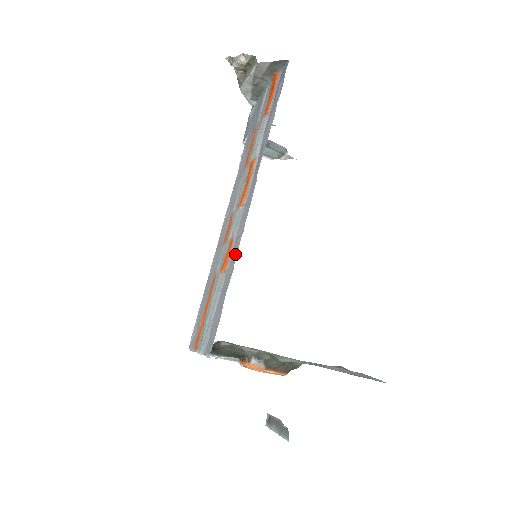
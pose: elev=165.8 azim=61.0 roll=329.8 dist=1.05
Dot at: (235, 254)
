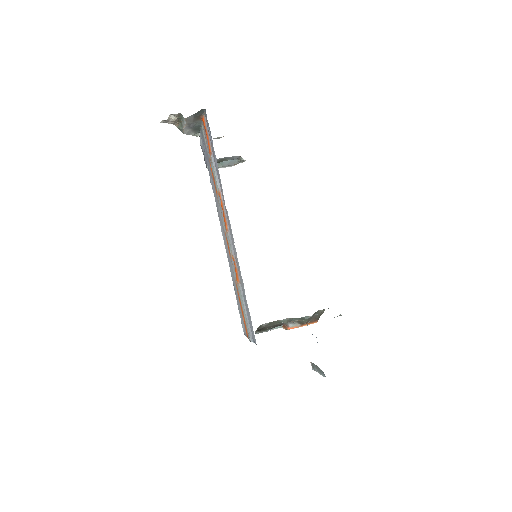
Dot at: (239, 270)
